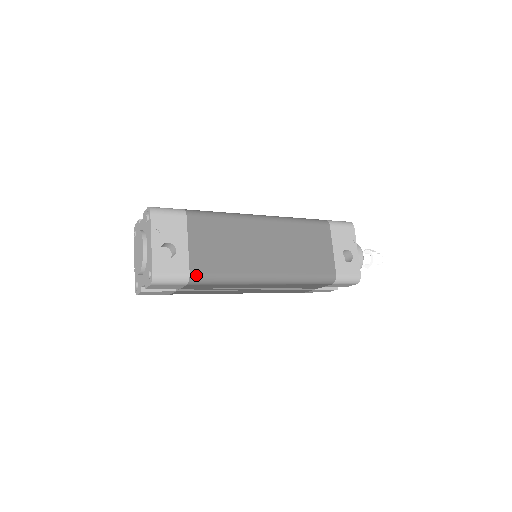
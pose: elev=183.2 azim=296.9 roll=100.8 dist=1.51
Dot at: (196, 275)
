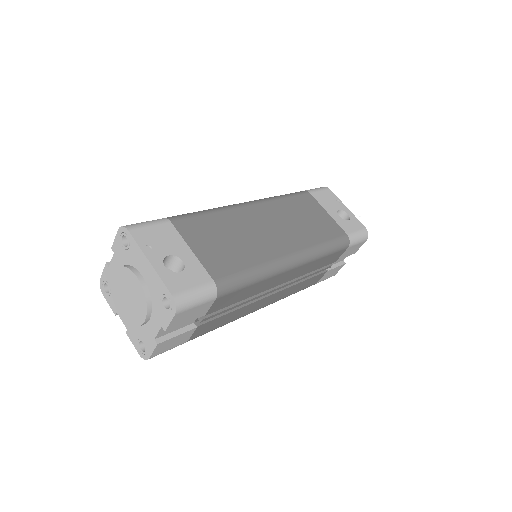
Dot at: (221, 280)
